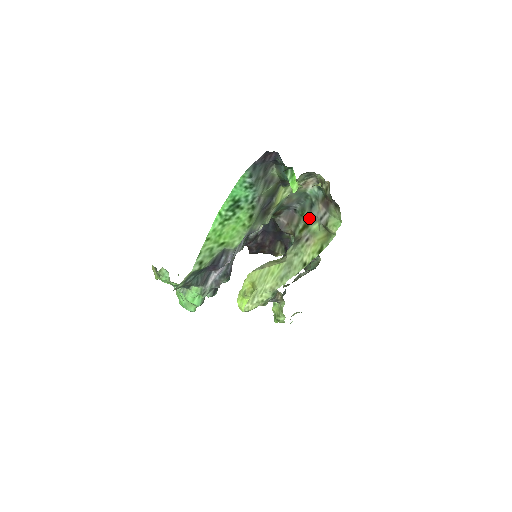
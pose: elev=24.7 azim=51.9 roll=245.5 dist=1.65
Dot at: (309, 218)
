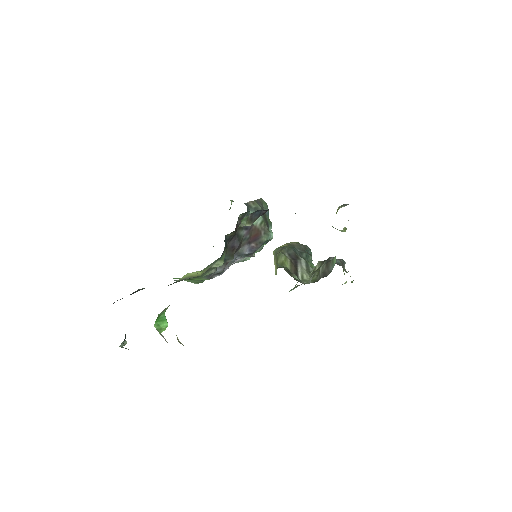
Dot at: occluded
